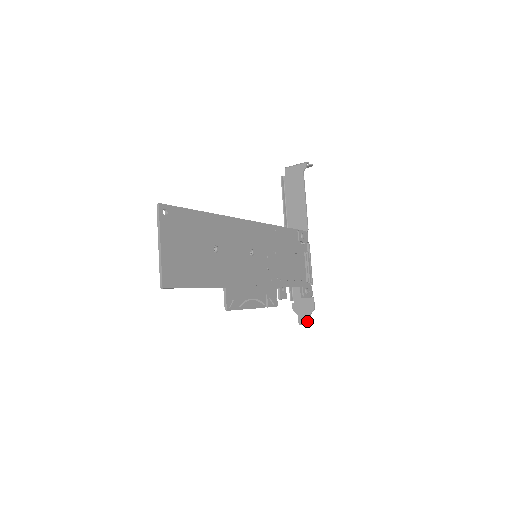
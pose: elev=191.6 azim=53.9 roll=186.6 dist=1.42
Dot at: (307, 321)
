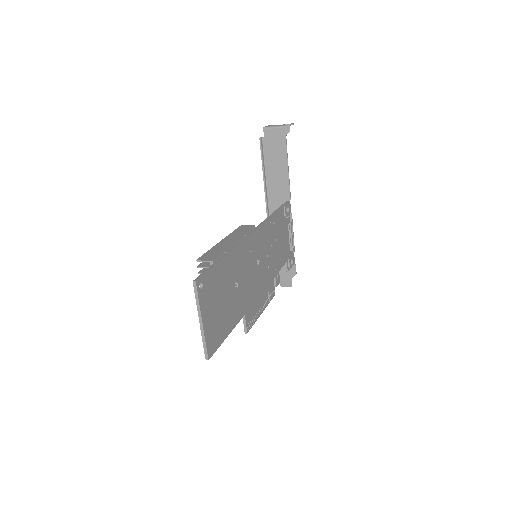
Dot at: (288, 284)
